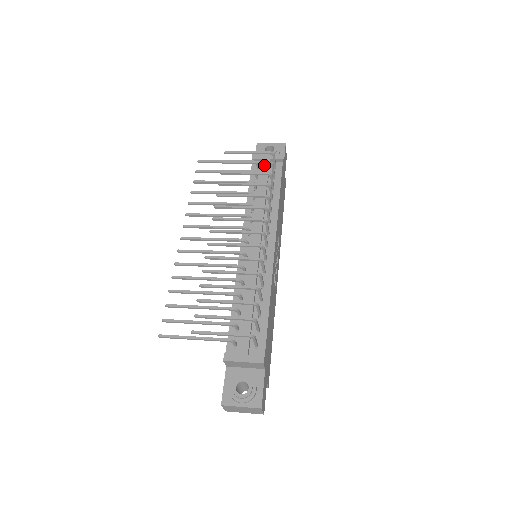
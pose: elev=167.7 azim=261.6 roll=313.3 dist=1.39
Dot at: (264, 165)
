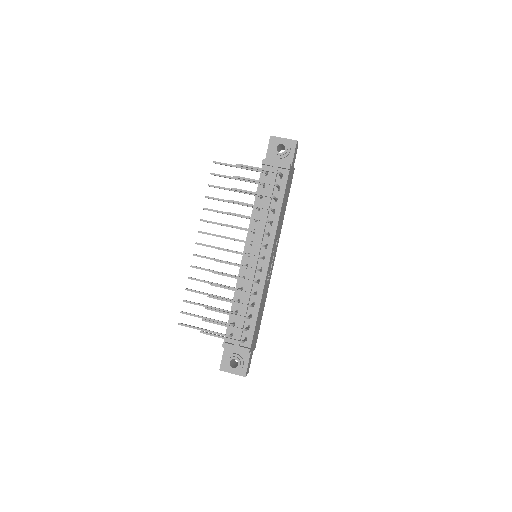
Dot at: (272, 174)
